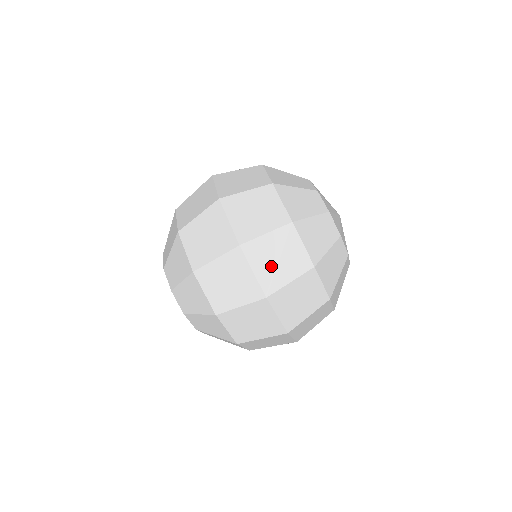
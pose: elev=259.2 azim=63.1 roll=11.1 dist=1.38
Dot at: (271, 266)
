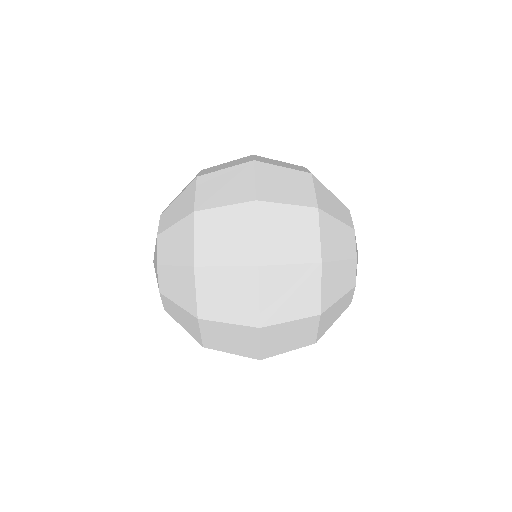
Dot at: (280, 299)
